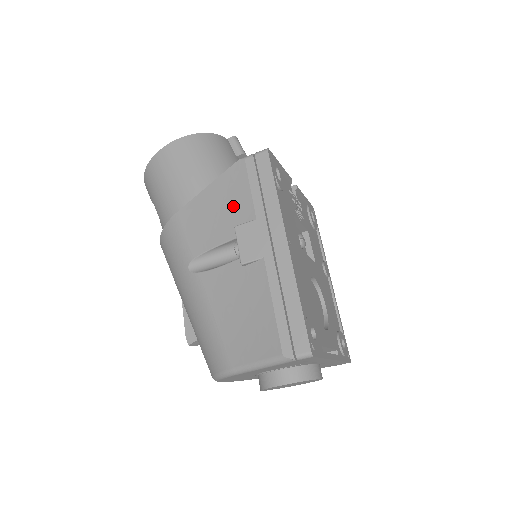
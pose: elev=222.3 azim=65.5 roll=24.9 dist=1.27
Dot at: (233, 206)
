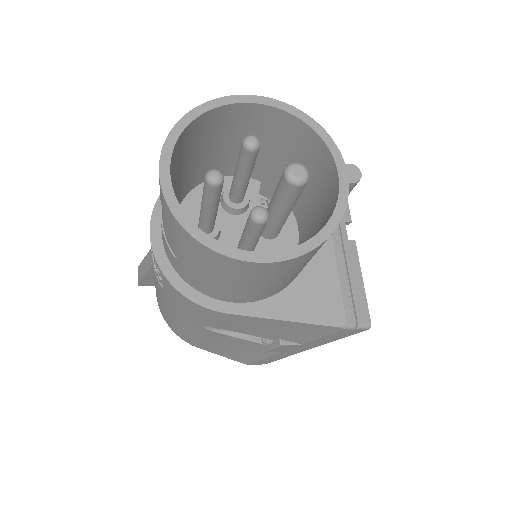
Dot at: (294, 335)
